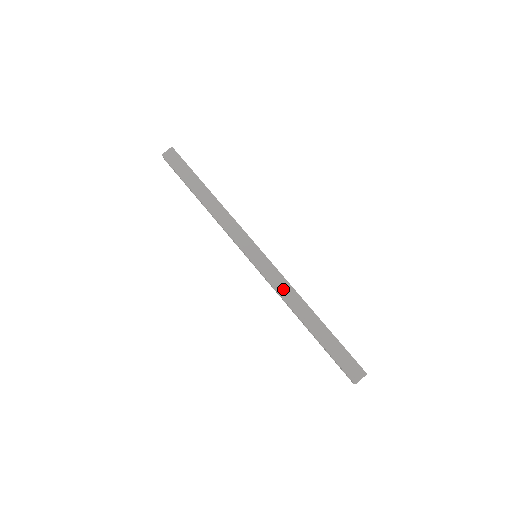
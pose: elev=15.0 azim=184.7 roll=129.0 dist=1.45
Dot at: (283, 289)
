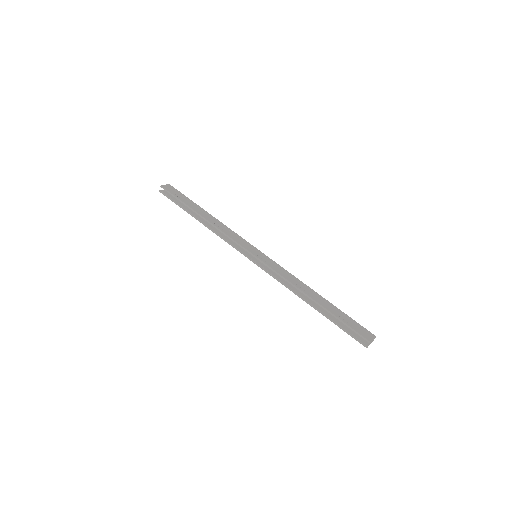
Dot at: (287, 276)
